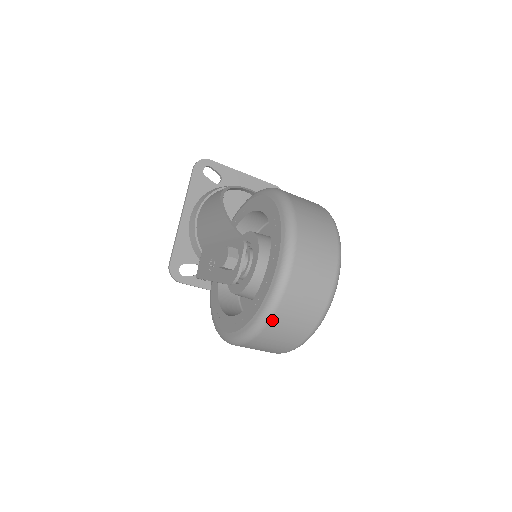
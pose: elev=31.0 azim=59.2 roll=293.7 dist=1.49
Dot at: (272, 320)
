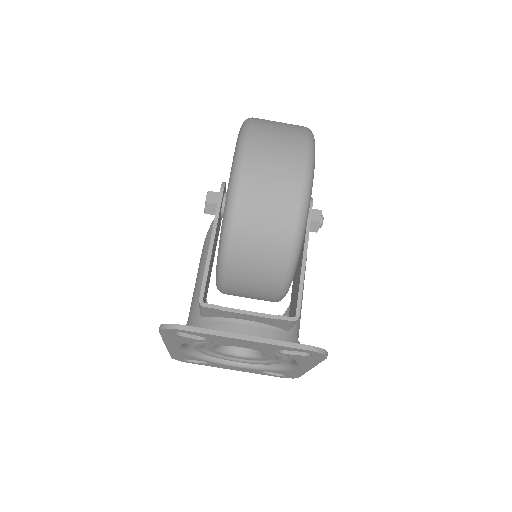
Dot at: occluded
